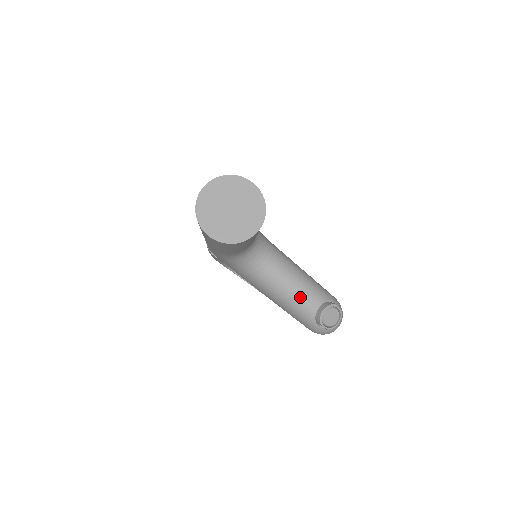
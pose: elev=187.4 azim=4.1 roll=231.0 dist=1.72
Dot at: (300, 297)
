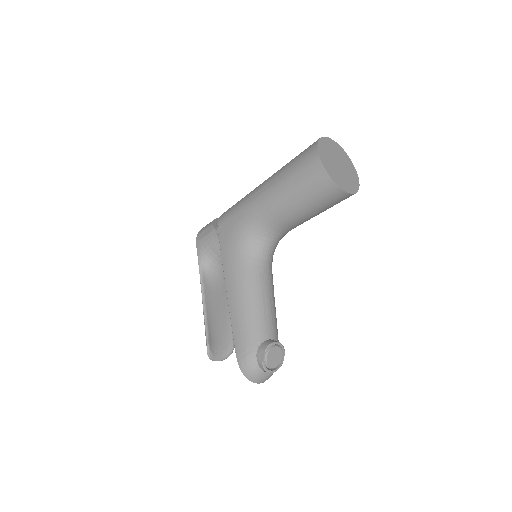
Dot at: (266, 314)
